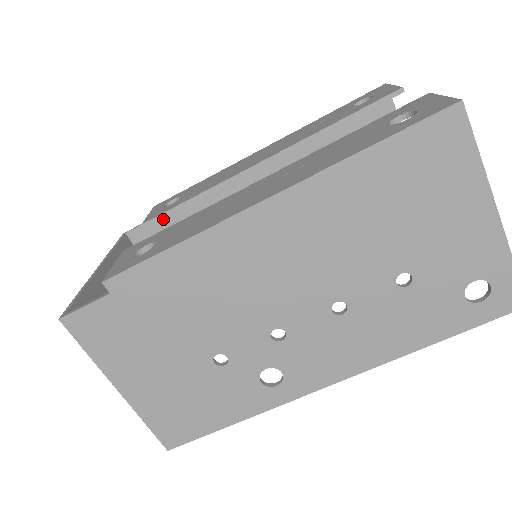
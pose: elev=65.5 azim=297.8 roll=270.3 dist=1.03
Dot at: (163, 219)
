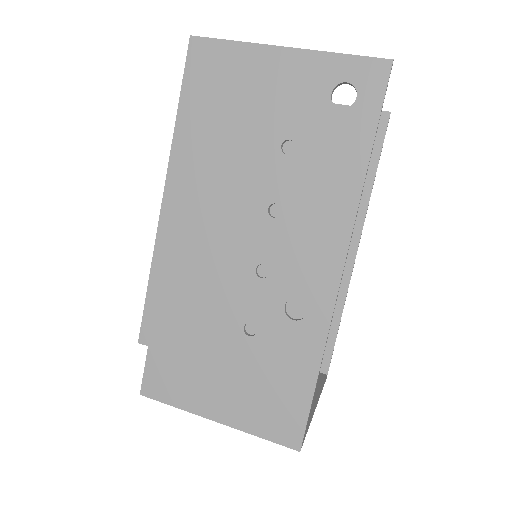
Dot at: occluded
